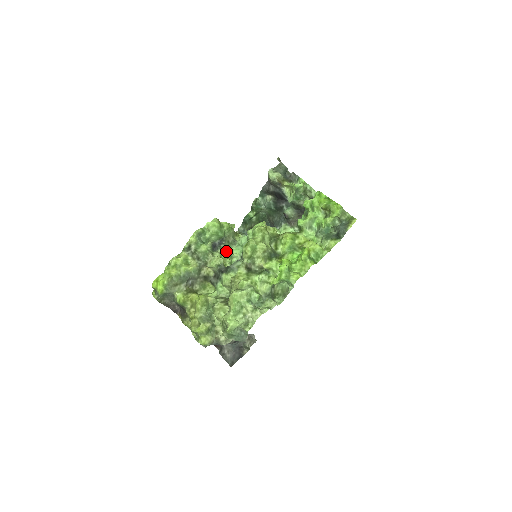
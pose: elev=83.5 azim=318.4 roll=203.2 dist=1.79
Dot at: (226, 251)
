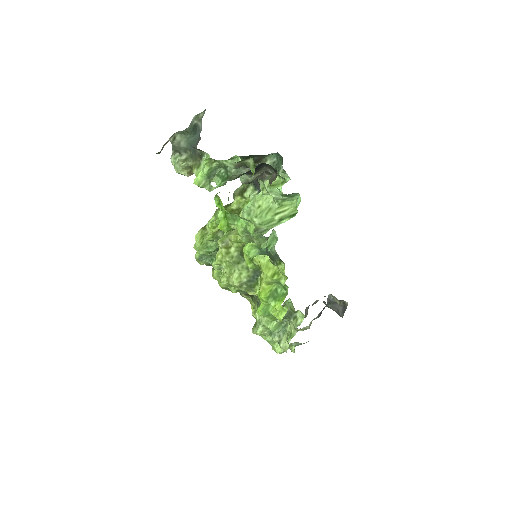
Dot at: occluded
